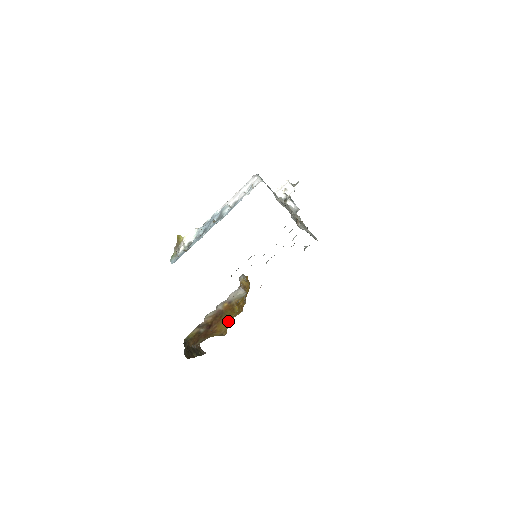
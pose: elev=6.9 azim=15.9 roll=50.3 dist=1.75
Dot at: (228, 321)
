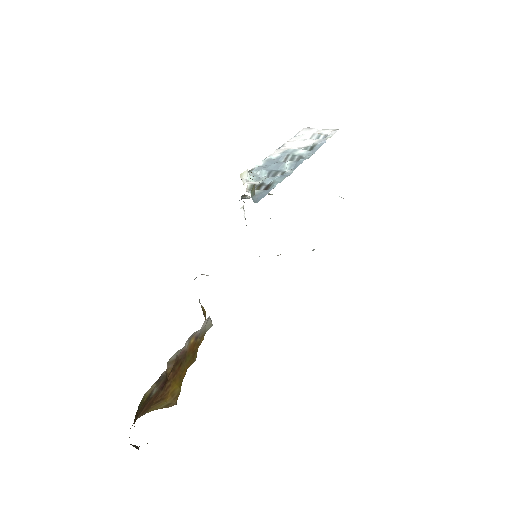
Dot at: (184, 375)
